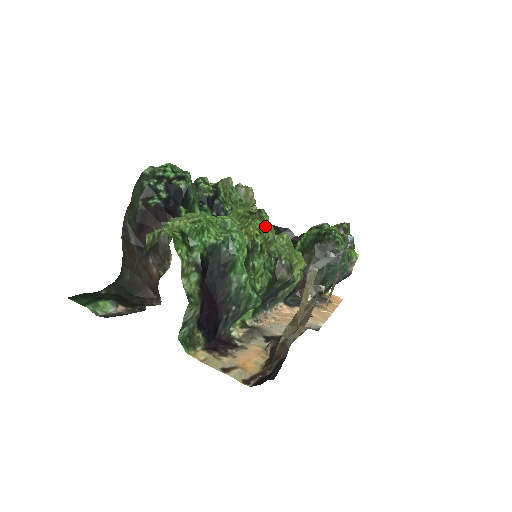
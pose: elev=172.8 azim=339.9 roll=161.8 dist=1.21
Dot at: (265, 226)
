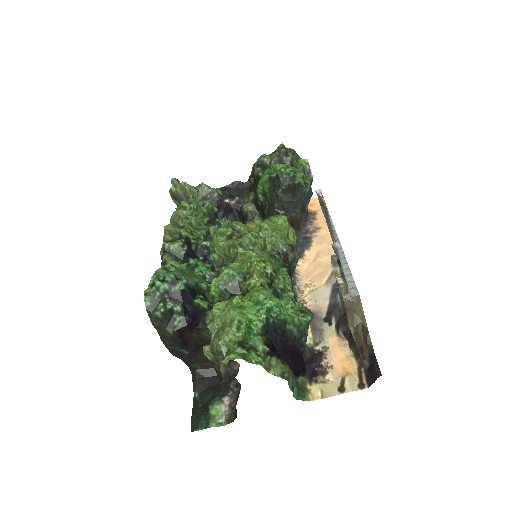
Dot at: (252, 241)
